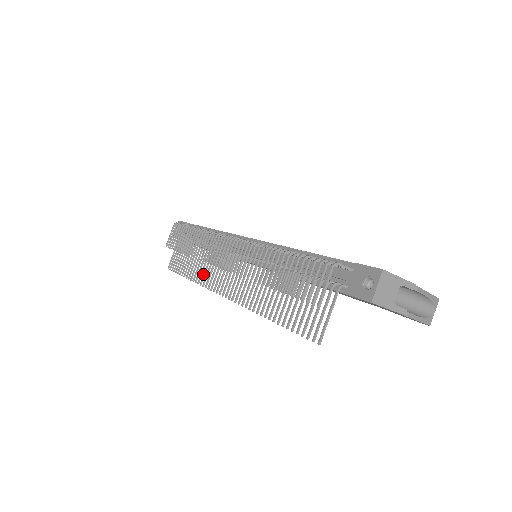
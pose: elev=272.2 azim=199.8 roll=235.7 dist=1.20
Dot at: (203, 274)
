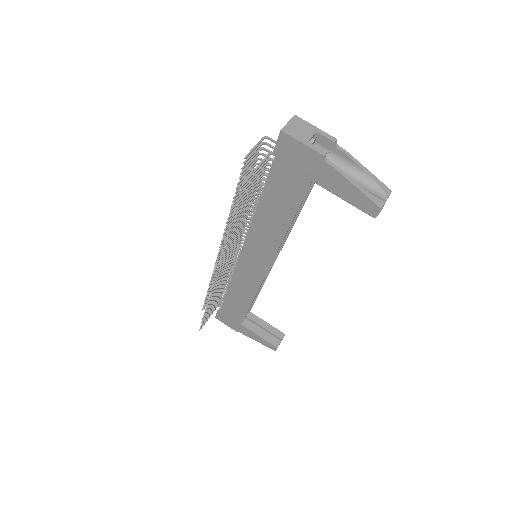
Dot at: occluded
